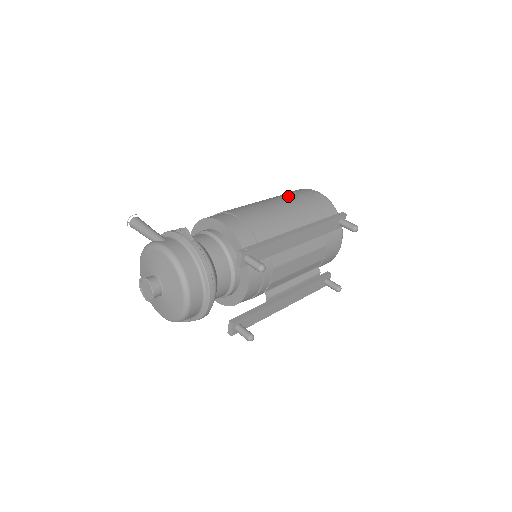
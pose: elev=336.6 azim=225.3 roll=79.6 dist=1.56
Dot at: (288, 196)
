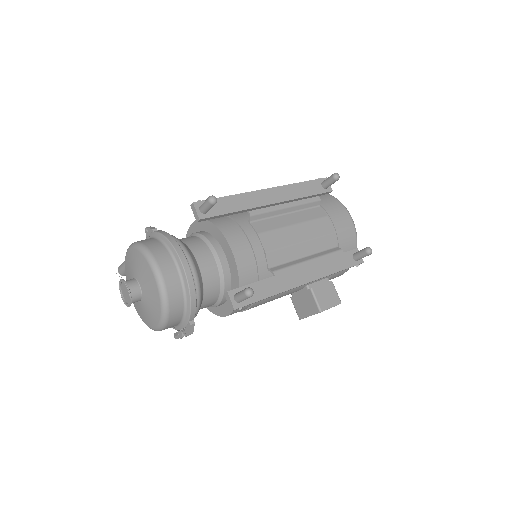
Dot at: occluded
